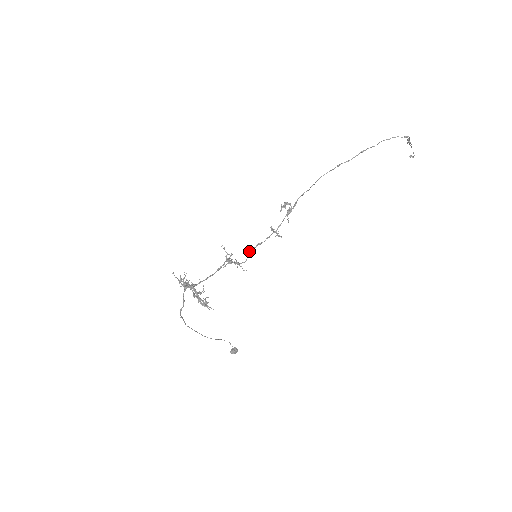
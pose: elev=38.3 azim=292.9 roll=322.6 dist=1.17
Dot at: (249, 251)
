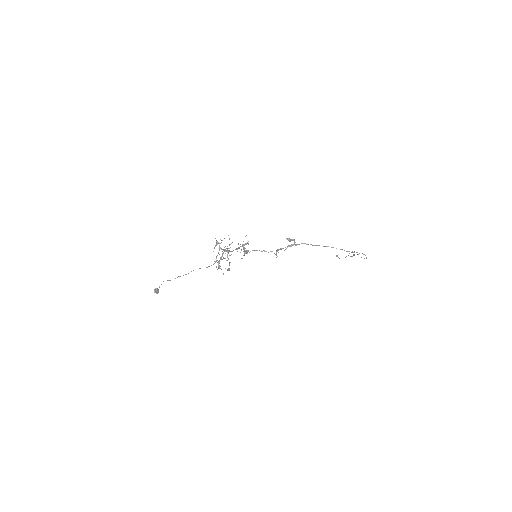
Dot at: (255, 250)
